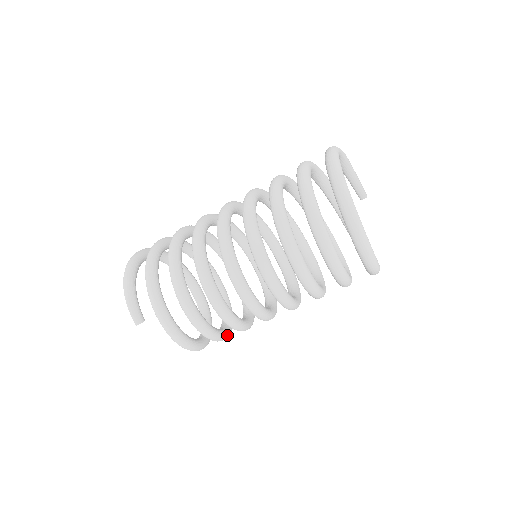
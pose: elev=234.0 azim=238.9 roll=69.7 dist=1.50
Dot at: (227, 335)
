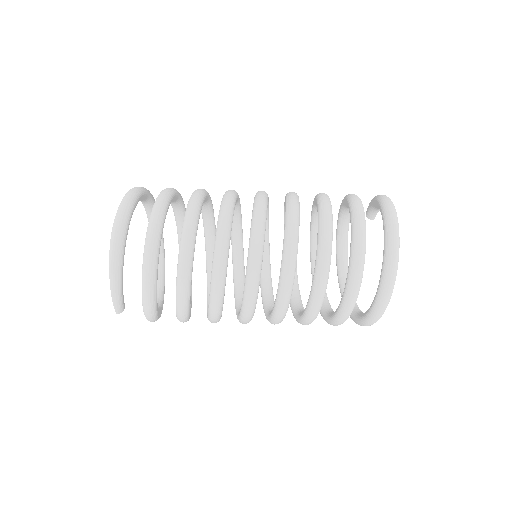
Dot at: occluded
